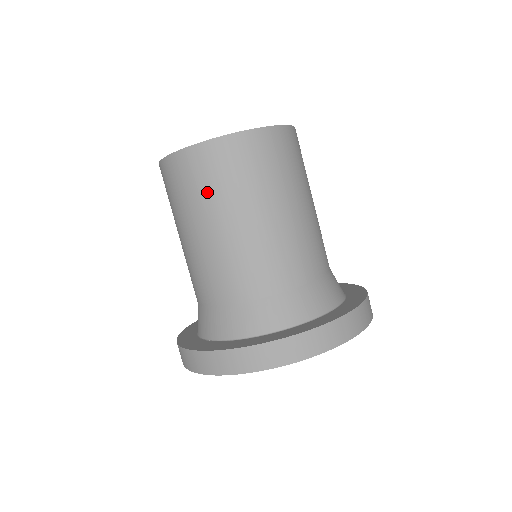
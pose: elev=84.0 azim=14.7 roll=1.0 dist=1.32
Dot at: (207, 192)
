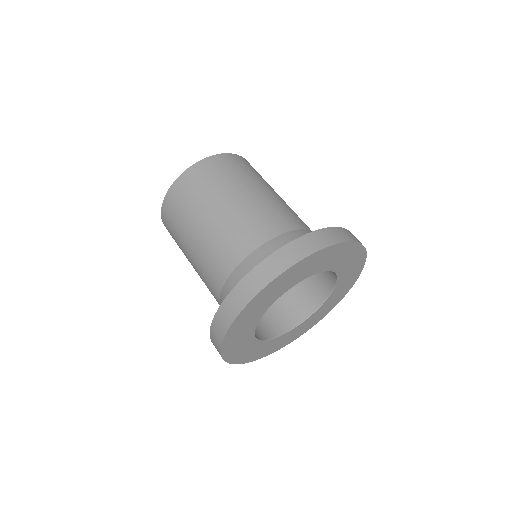
Dot at: (233, 175)
